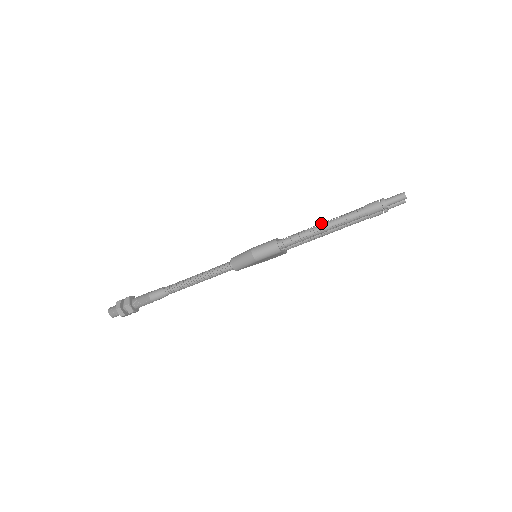
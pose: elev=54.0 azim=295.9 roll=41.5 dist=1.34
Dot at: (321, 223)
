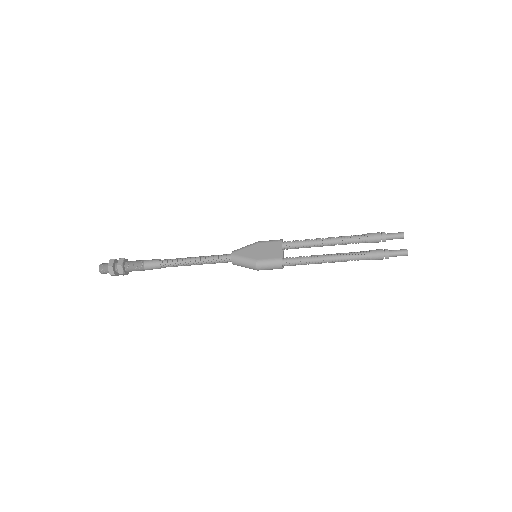
Dot at: (327, 257)
